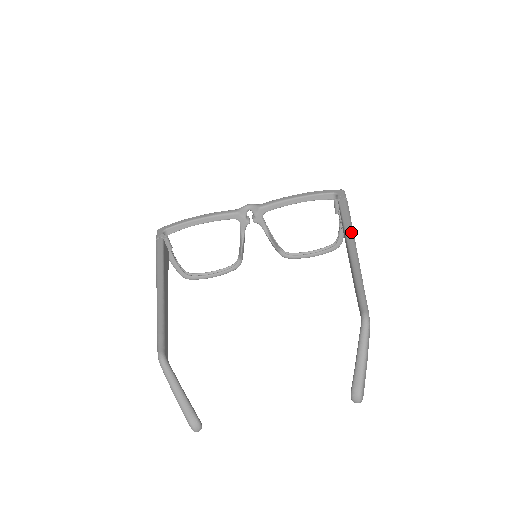
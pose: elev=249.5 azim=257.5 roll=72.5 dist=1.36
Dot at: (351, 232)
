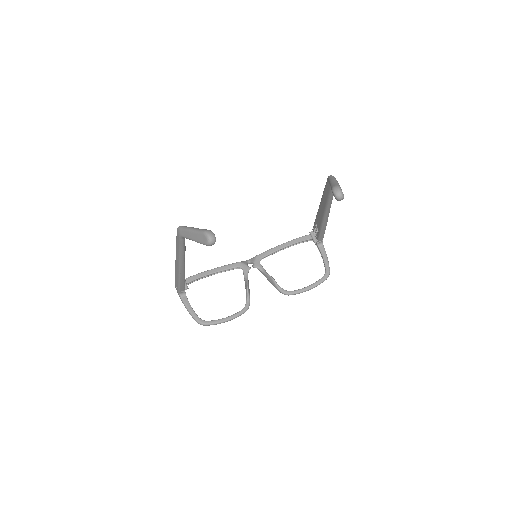
Dot at: occluded
